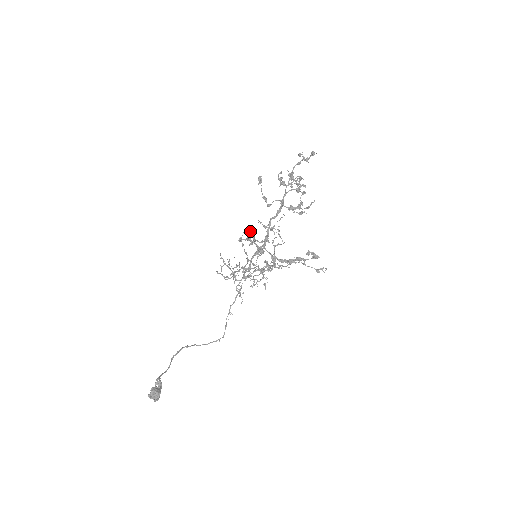
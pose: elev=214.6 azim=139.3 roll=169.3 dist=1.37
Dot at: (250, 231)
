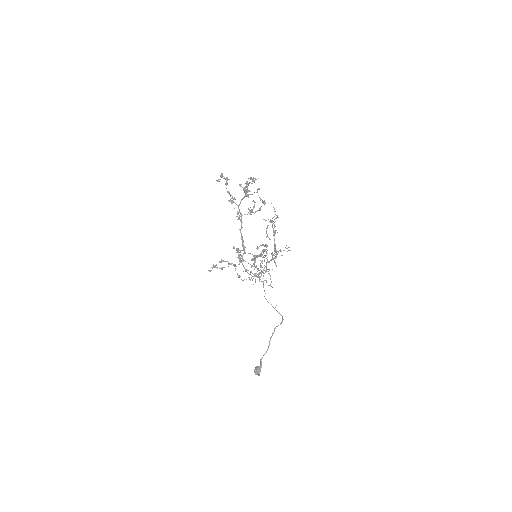
Dot at: (233, 247)
